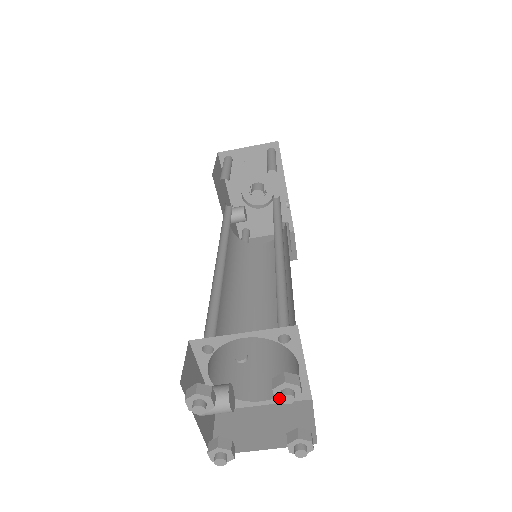
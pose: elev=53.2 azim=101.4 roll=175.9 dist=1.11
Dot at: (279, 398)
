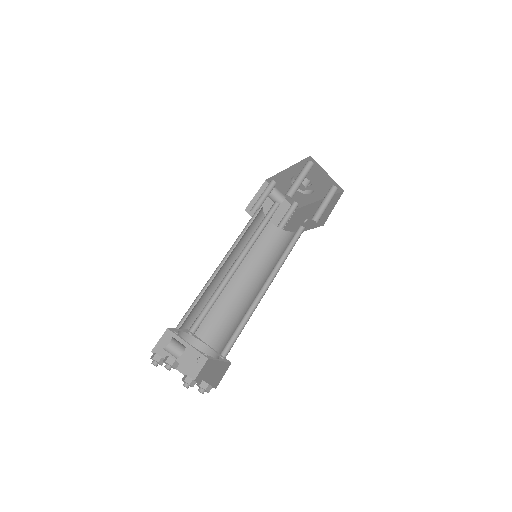
Dot at: (198, 386)
